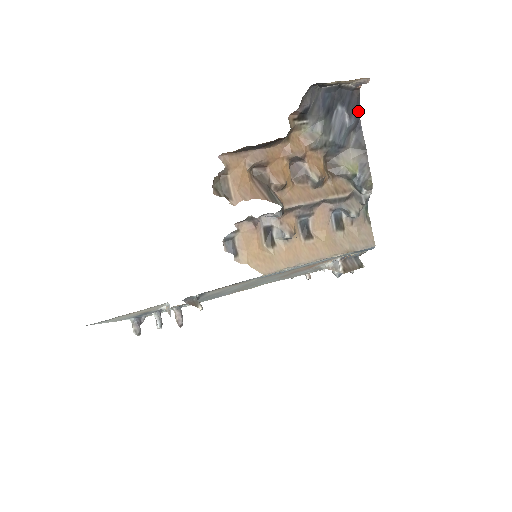
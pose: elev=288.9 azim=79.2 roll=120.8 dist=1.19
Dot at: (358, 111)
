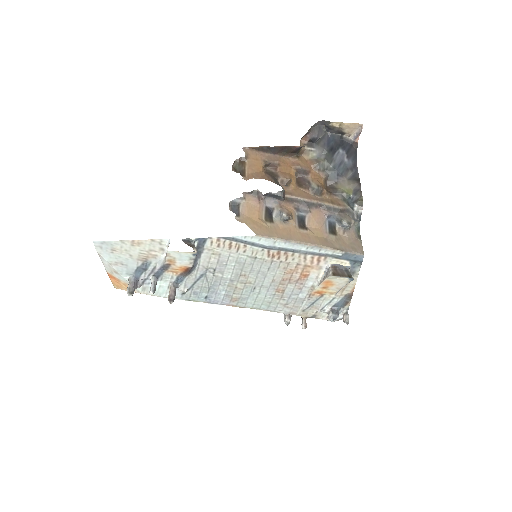
Dot at: (355, 158)
